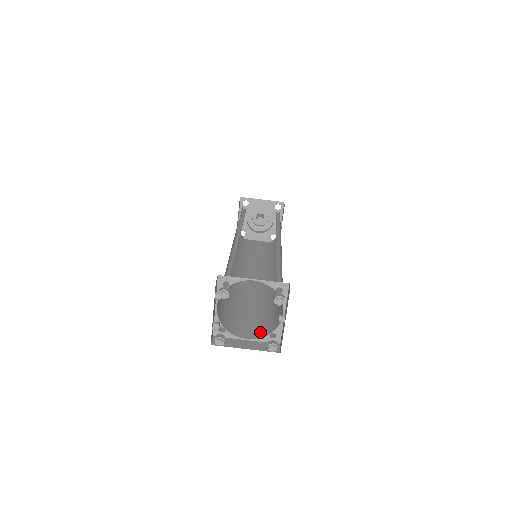
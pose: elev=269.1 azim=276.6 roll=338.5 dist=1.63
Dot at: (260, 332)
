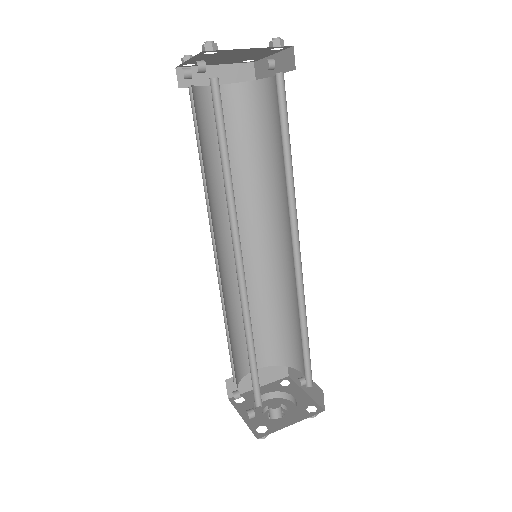
Dot at: occluded
